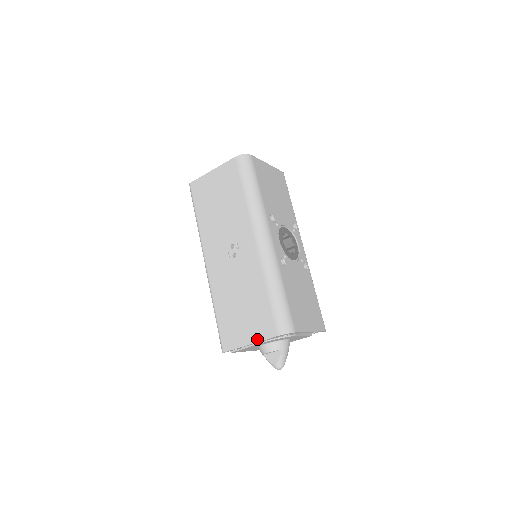
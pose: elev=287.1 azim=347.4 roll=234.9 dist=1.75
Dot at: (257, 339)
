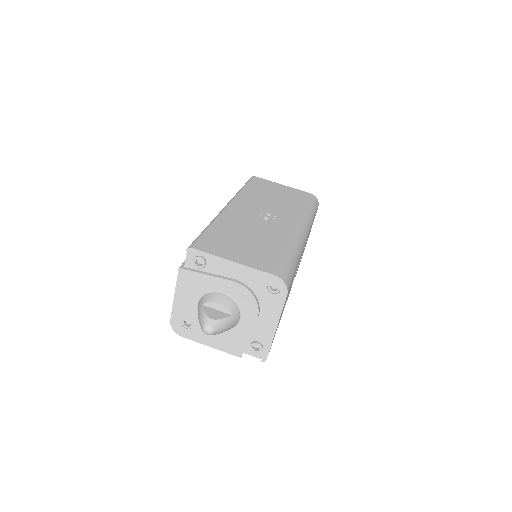
Dot at: (247, 263)
